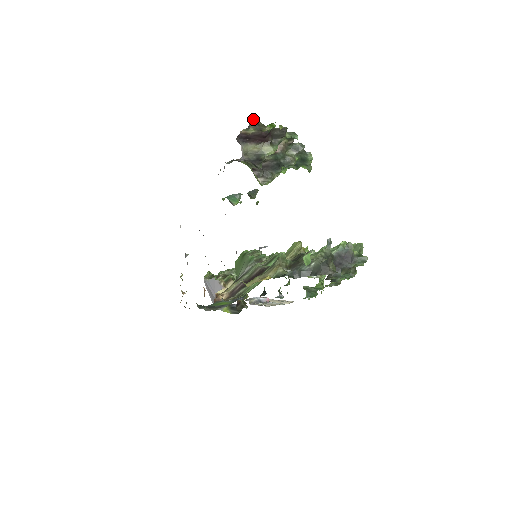
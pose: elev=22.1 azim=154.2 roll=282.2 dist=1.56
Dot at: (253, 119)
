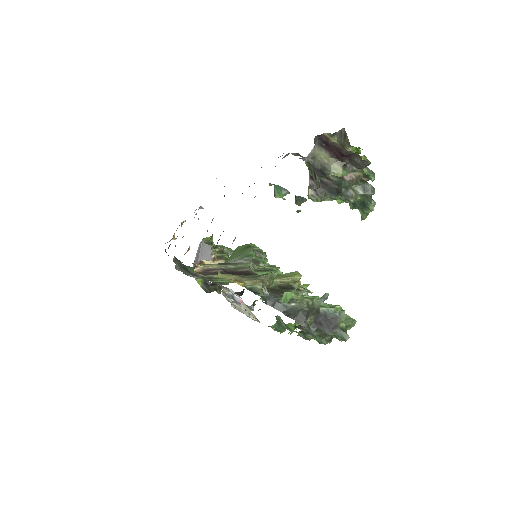
Dot at: (344, 130)
